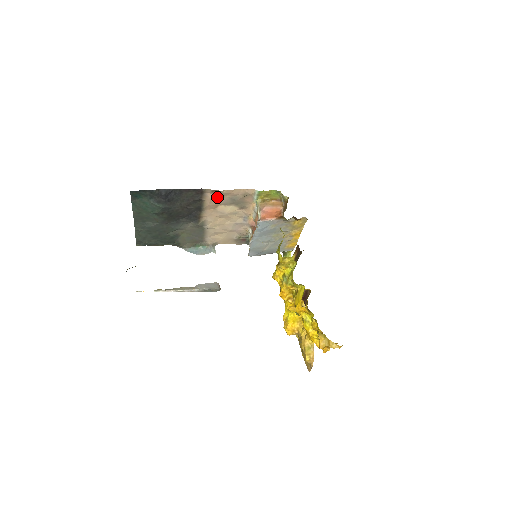
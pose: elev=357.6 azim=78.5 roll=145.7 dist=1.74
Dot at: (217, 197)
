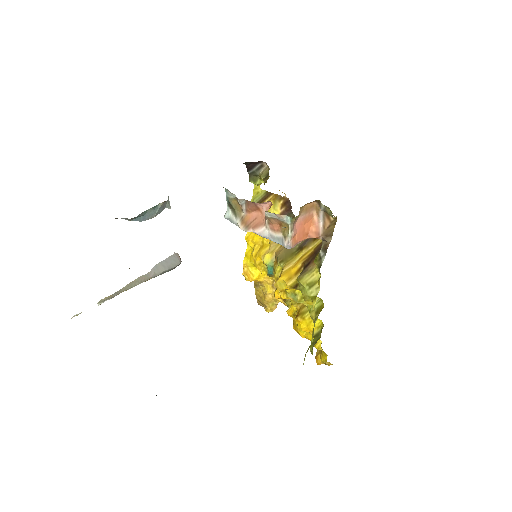
Dot at: occluded
